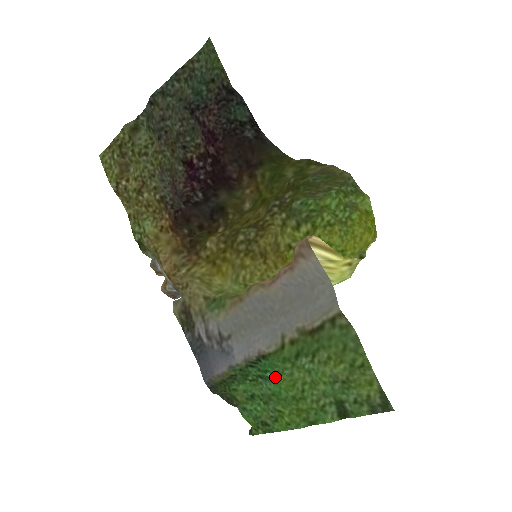
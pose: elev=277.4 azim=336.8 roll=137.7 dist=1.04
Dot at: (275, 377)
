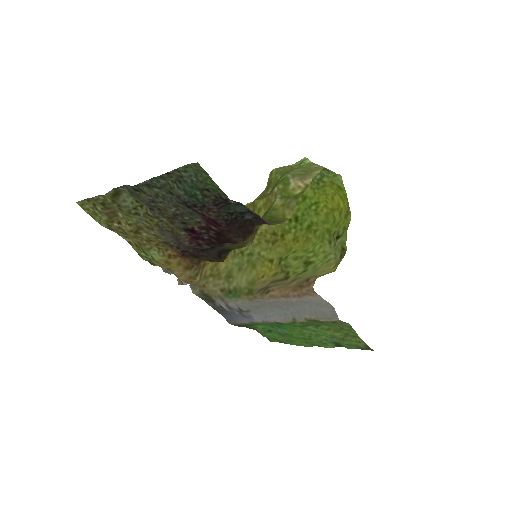
Dot at: (288, 329)
